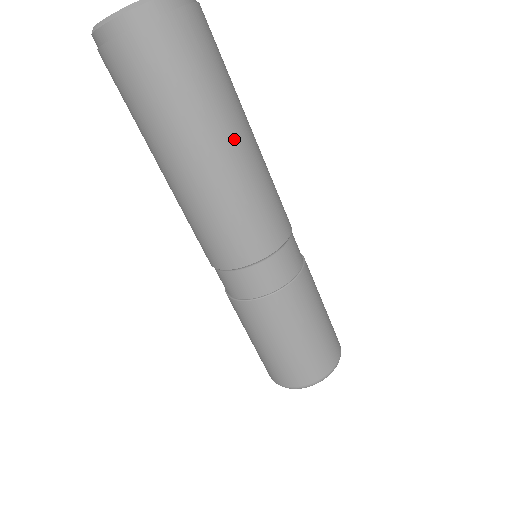
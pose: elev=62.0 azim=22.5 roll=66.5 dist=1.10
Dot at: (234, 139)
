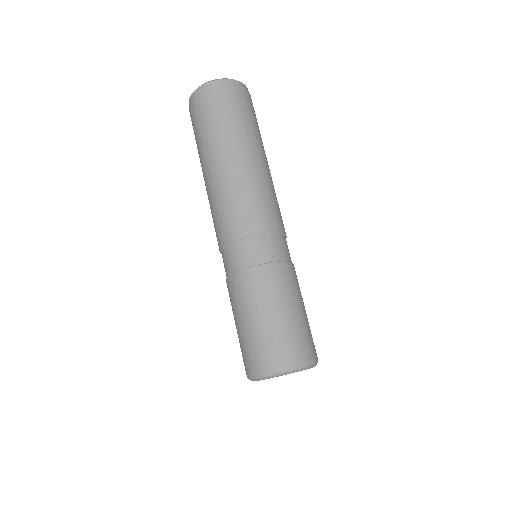
Dot at: (258, 155)
